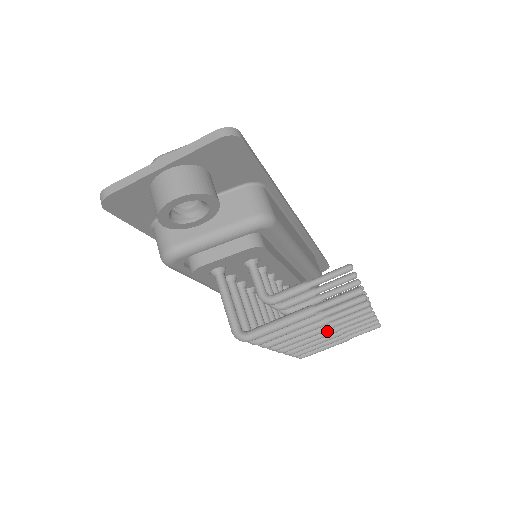
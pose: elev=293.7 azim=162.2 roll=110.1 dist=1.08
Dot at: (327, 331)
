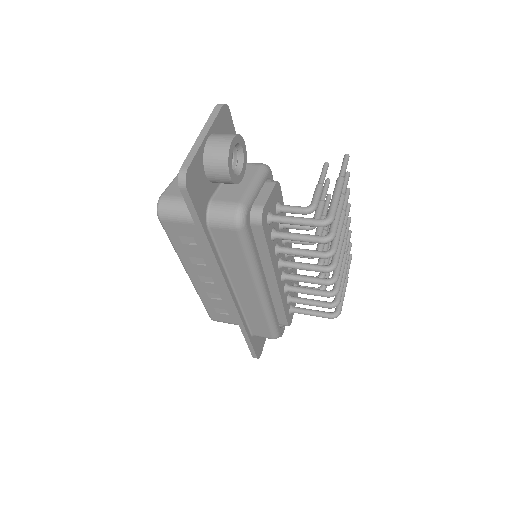
Dot at: (343, 244)
